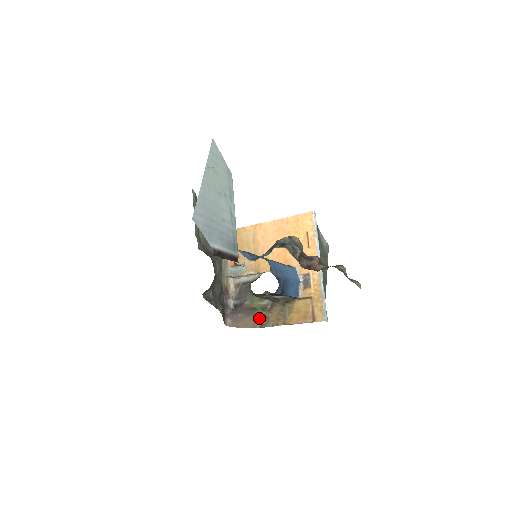
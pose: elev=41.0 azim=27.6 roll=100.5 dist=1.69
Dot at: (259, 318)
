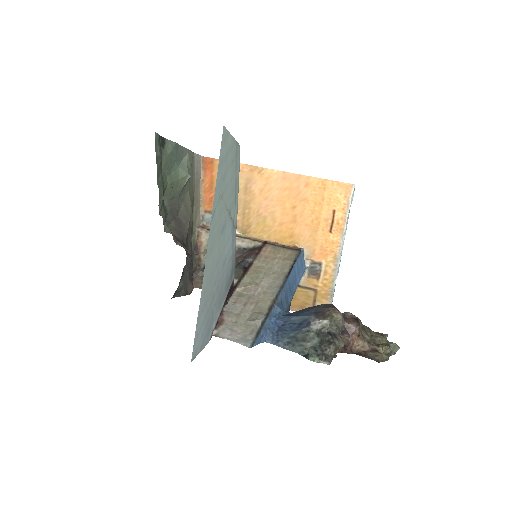
Dot at: occluded
